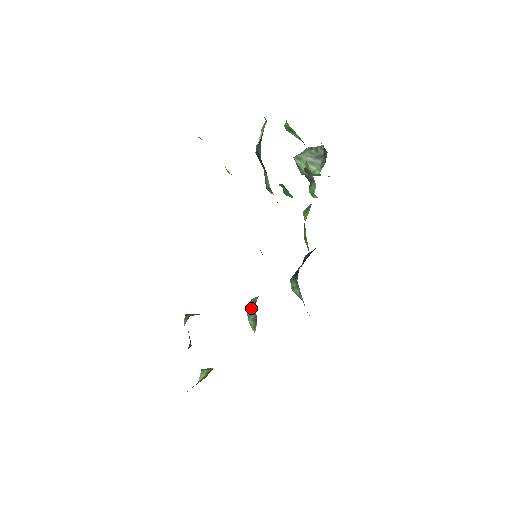
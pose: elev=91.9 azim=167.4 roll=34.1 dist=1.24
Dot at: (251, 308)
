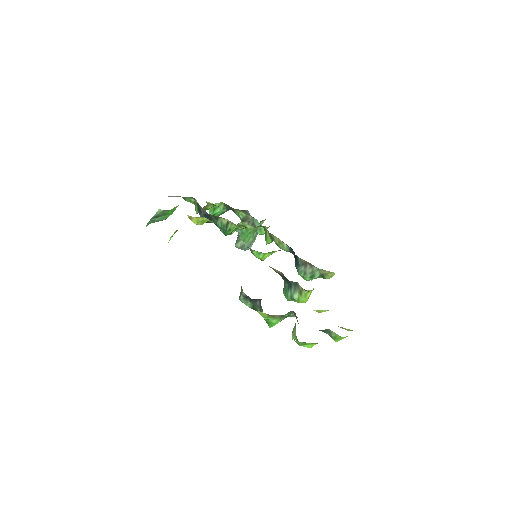
Dot at: (287, 290)
